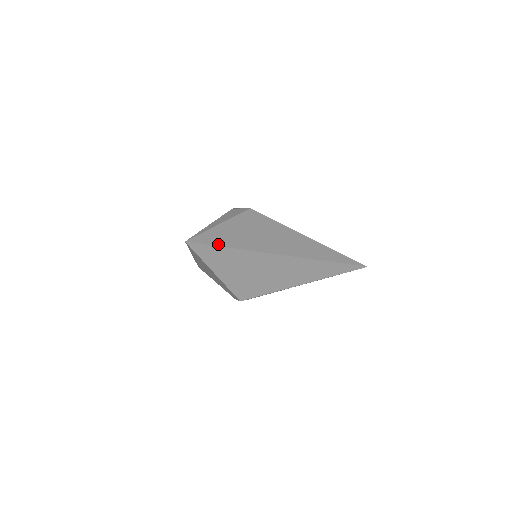
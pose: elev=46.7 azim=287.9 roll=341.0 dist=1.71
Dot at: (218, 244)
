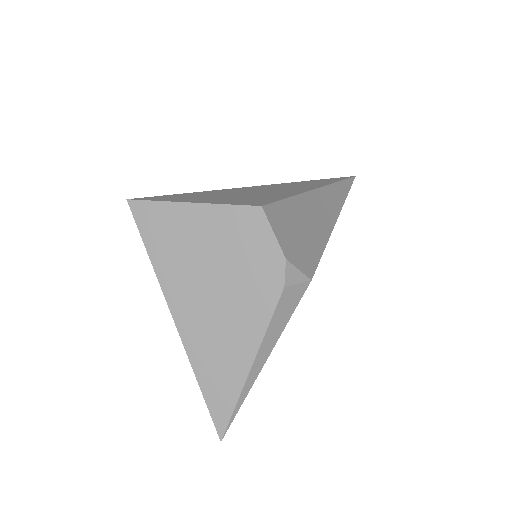
Dot at: occluded
